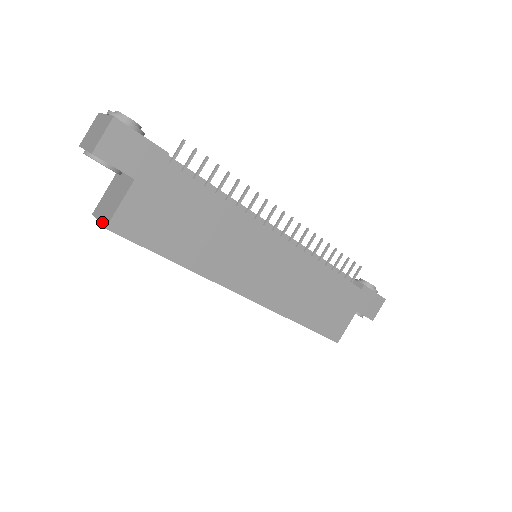
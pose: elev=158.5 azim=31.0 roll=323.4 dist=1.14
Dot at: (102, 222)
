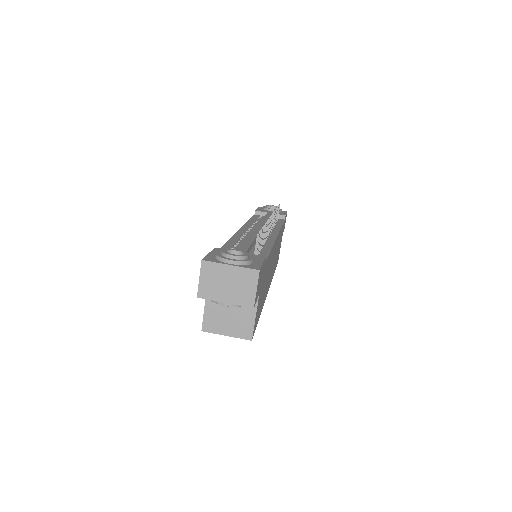
Dot at: (238, 336)
